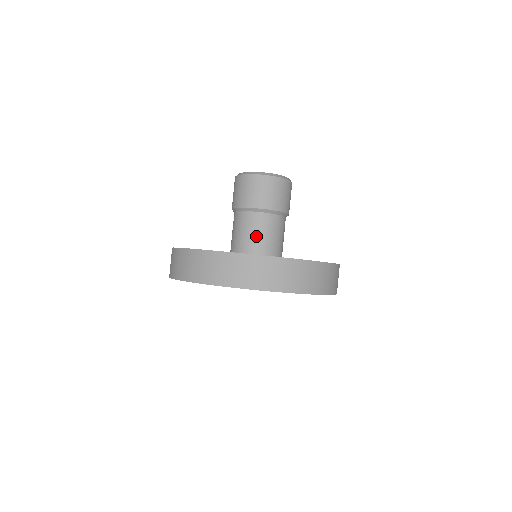
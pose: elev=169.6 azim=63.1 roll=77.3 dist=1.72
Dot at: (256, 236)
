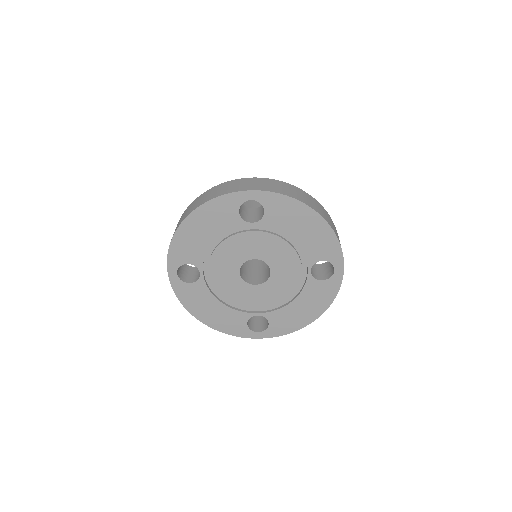
Dot at: occluded
